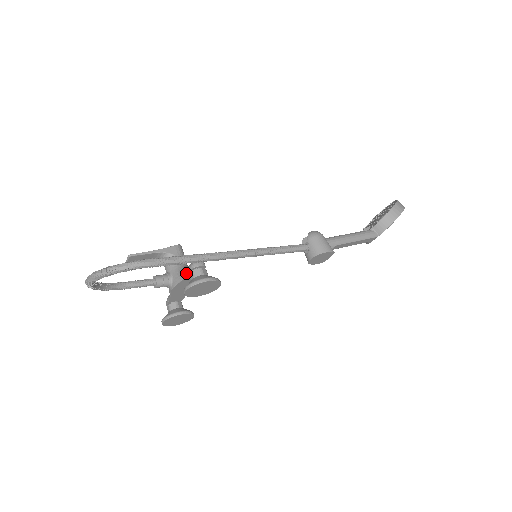
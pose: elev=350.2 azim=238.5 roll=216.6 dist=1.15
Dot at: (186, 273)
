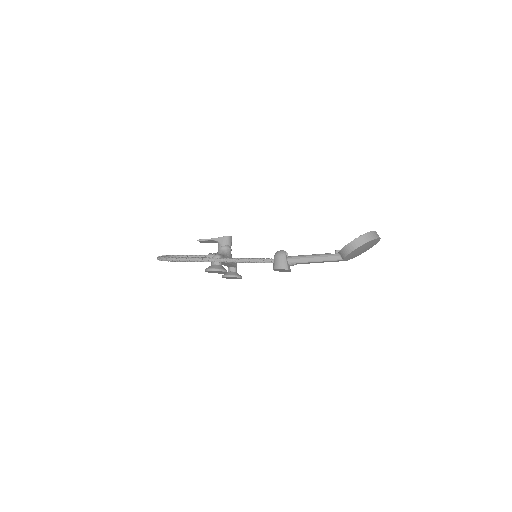
Dot at: occluded
